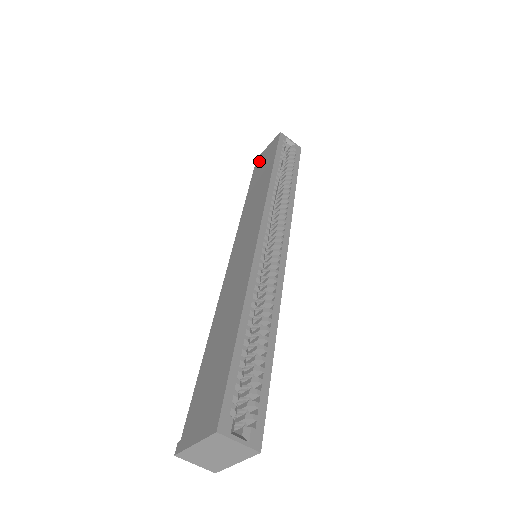
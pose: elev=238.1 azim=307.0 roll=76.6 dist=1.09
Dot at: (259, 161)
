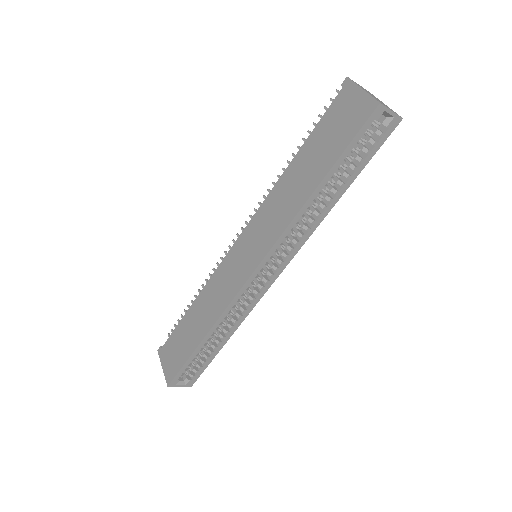
Dot at: (340, 104)
